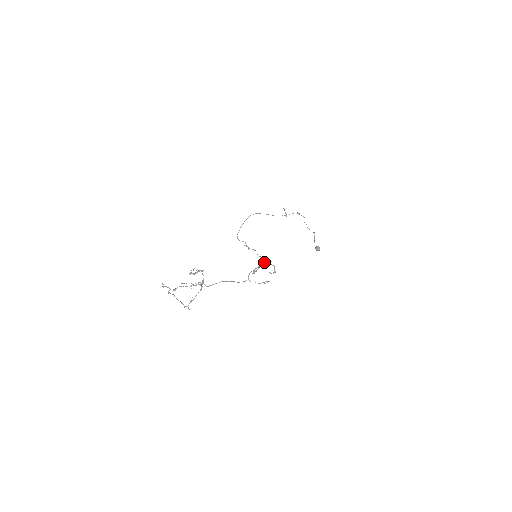
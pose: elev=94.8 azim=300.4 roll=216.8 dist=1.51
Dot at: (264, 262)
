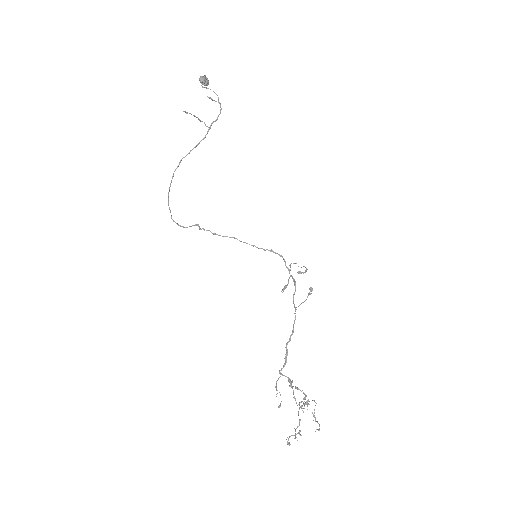
Dot at: (288, 270)
